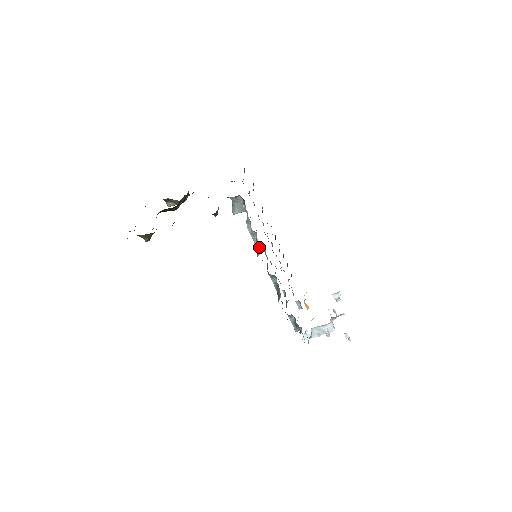
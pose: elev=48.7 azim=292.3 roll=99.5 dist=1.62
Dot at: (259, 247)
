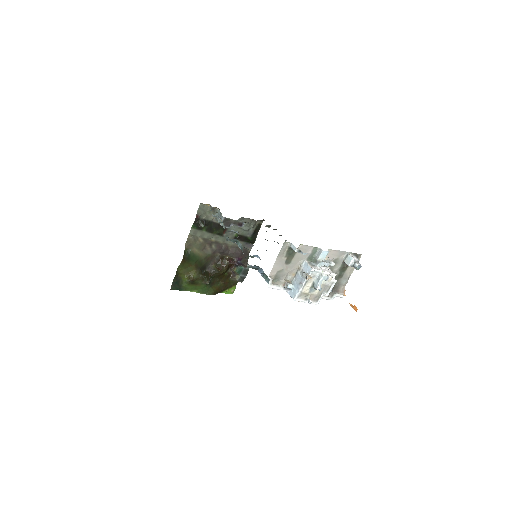
Dot at: occluded
